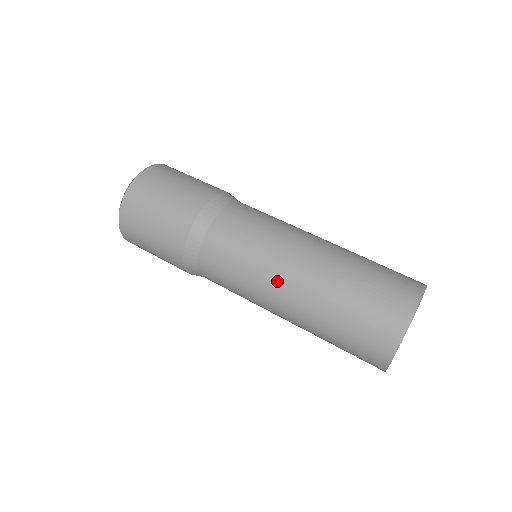
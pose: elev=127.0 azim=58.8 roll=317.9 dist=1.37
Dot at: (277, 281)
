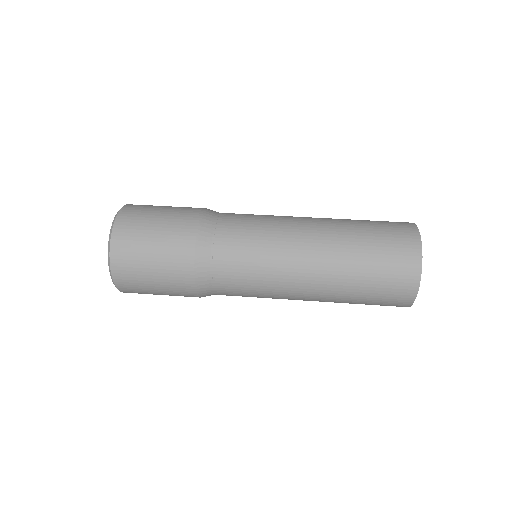
Dot at: (296, 273)
